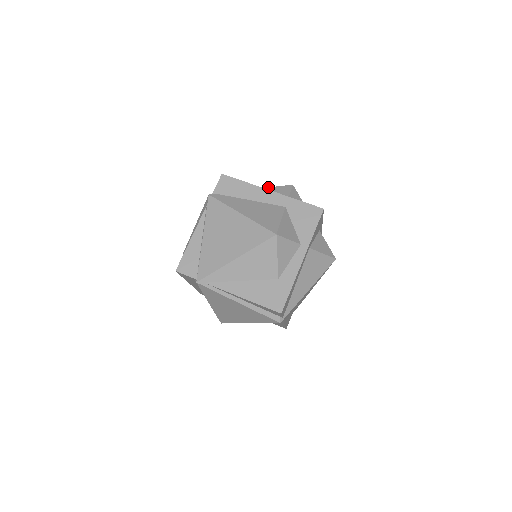
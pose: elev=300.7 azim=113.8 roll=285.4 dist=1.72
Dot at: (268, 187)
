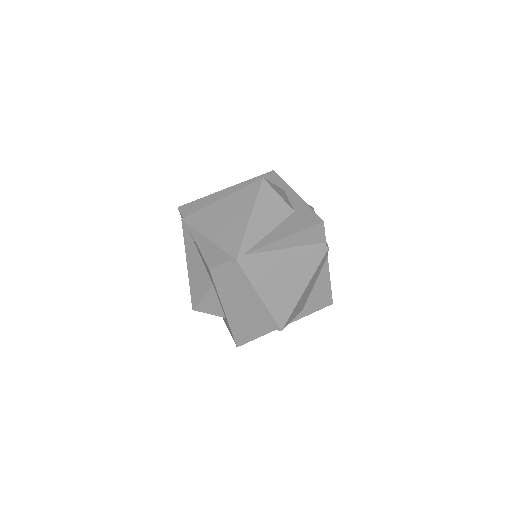
Dot at: occluded
